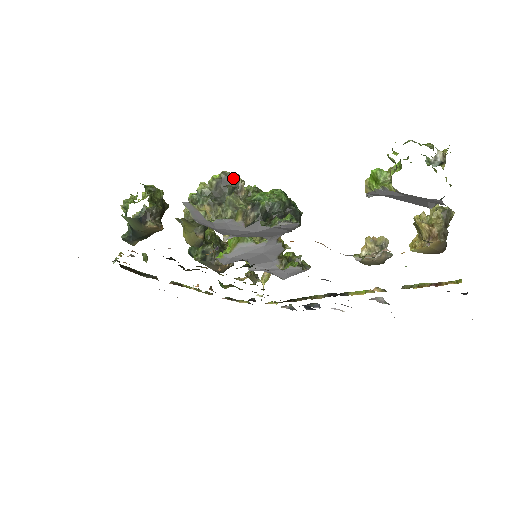
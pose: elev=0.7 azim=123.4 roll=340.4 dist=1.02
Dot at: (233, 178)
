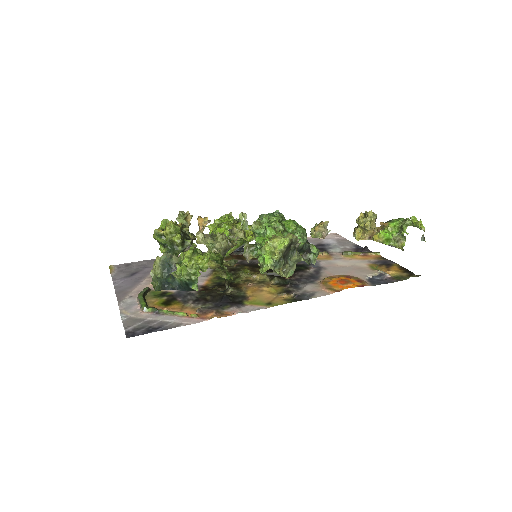
Dot at: (296, 242)
